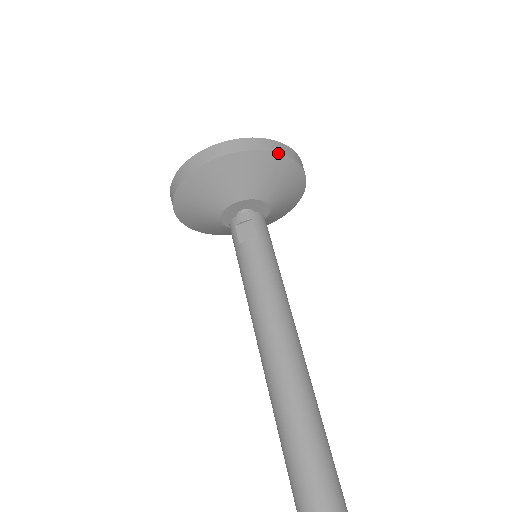
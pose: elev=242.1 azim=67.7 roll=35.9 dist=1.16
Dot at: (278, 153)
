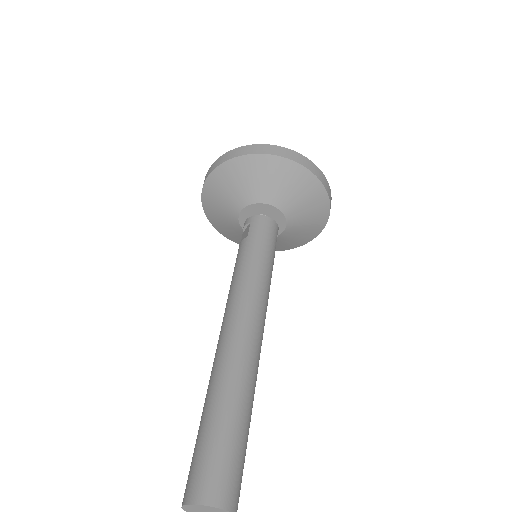
Dot at: (249, 155)
